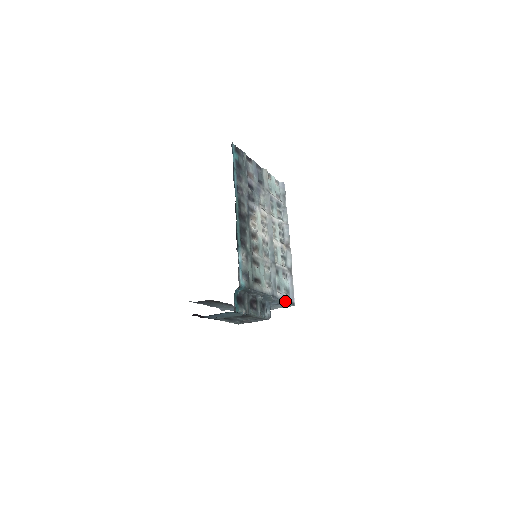
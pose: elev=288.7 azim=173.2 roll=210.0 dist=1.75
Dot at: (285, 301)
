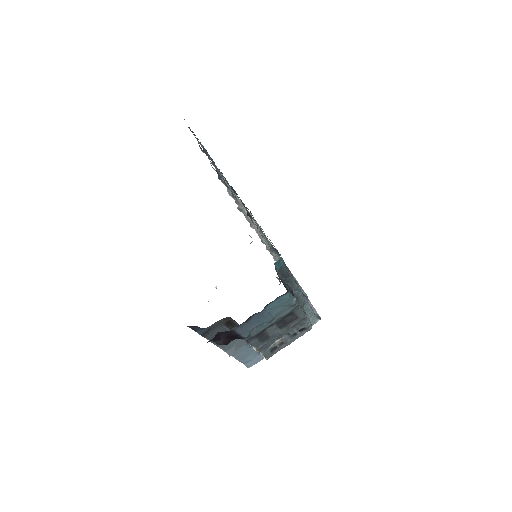
Dot at: (312, 310)
